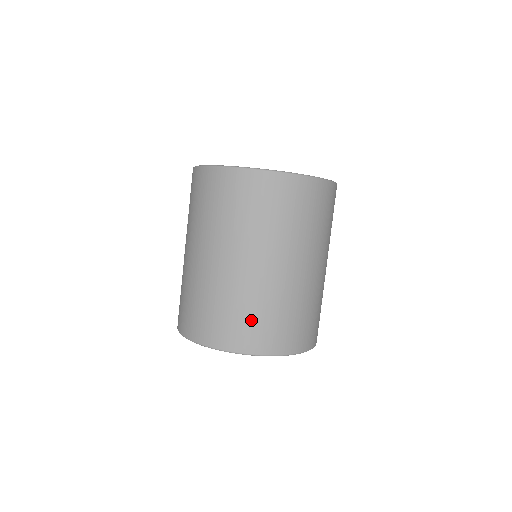
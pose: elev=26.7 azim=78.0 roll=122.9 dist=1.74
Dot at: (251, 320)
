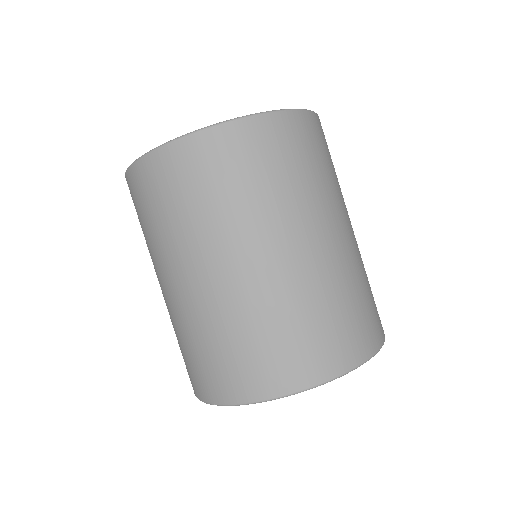
Dot at: (363, 307)
